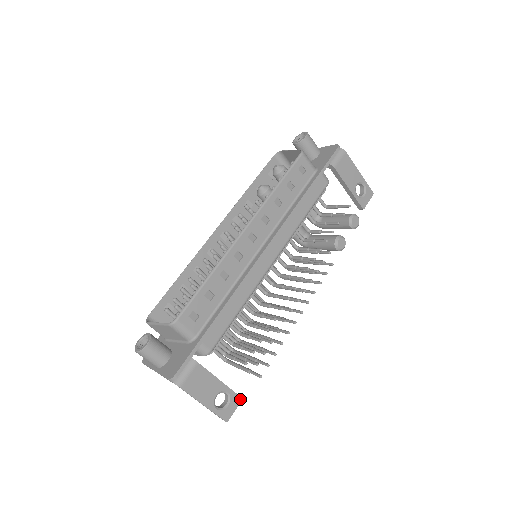
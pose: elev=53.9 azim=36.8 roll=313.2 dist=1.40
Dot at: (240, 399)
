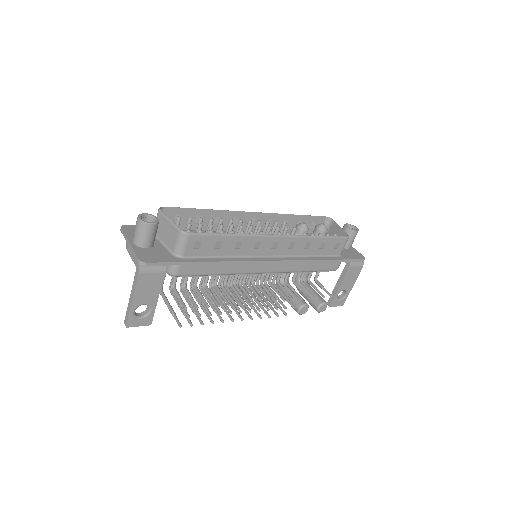
Dot at: (150, 323)
